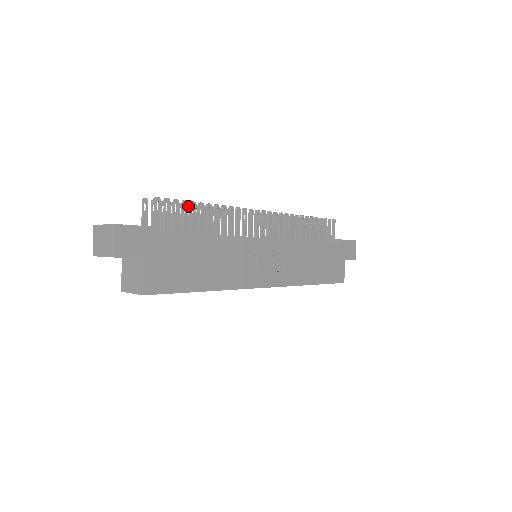
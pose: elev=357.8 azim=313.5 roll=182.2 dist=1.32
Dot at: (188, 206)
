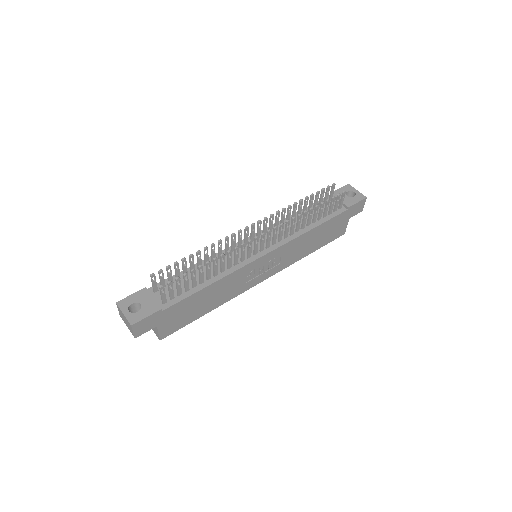
Dot at: (191, 257)
